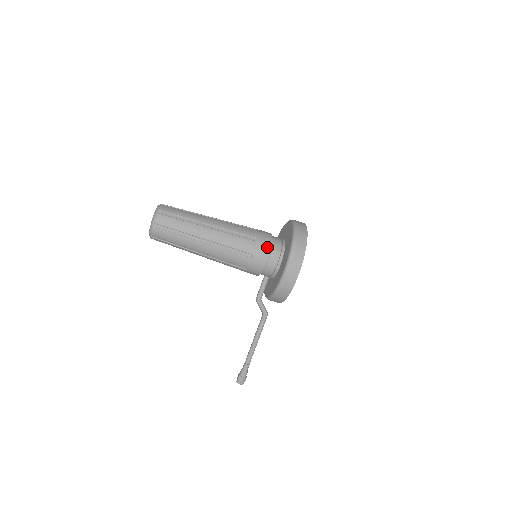
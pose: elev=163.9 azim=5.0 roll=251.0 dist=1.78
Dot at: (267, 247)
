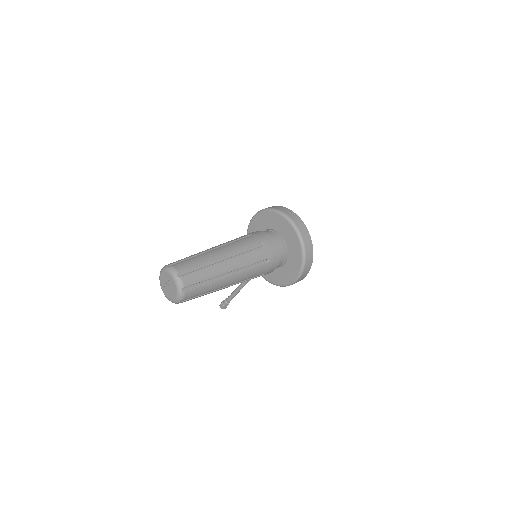
Dot at: (276, 262)
